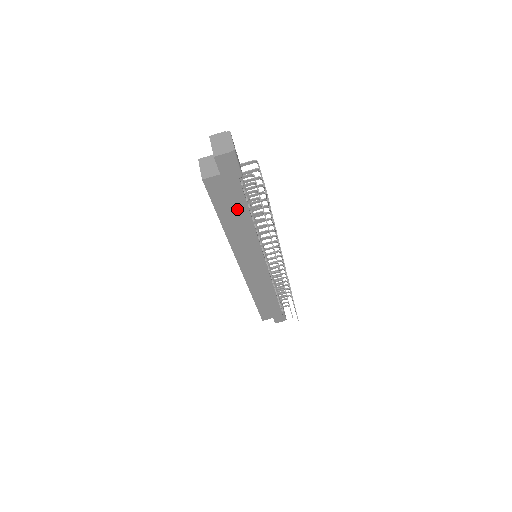
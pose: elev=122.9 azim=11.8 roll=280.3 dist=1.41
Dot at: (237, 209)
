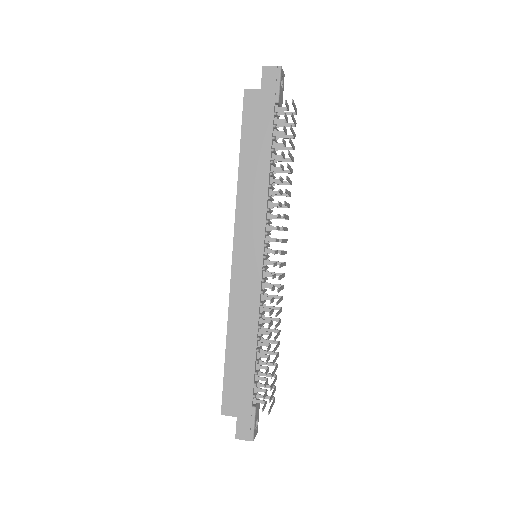
Dot at: (260, 144)
